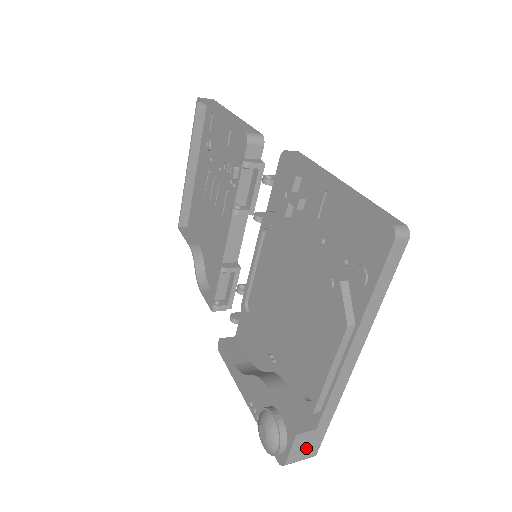
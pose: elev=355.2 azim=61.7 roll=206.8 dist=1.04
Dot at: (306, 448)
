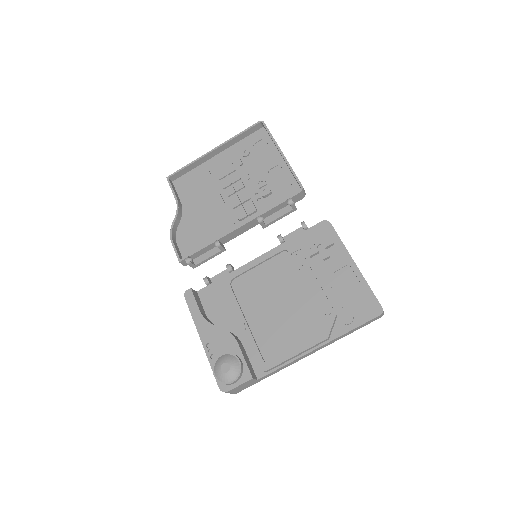
Dot at: (242, 388)
